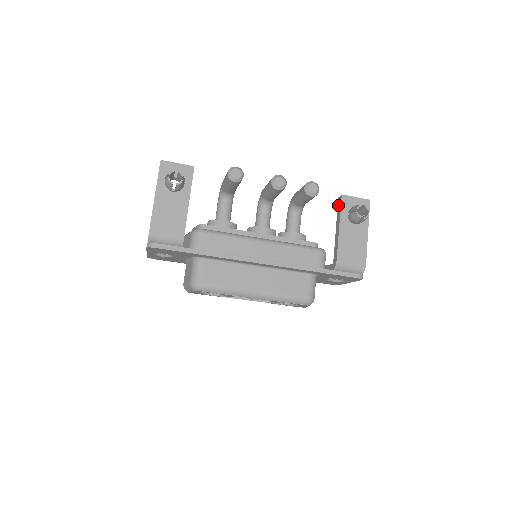
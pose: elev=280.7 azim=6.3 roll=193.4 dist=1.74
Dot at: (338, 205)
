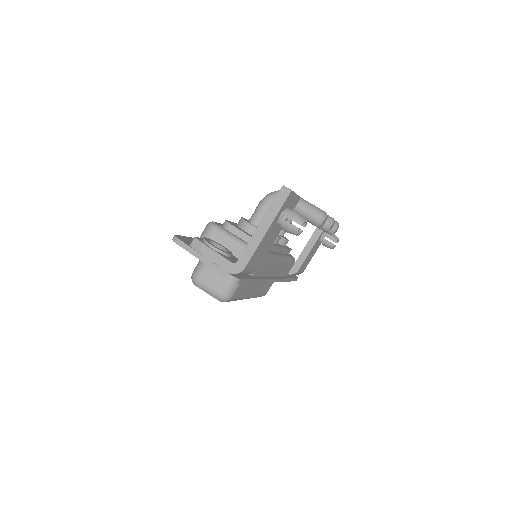
Dot at: occluded
